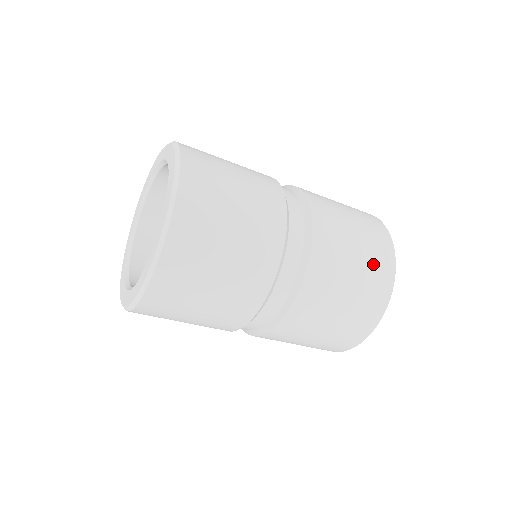
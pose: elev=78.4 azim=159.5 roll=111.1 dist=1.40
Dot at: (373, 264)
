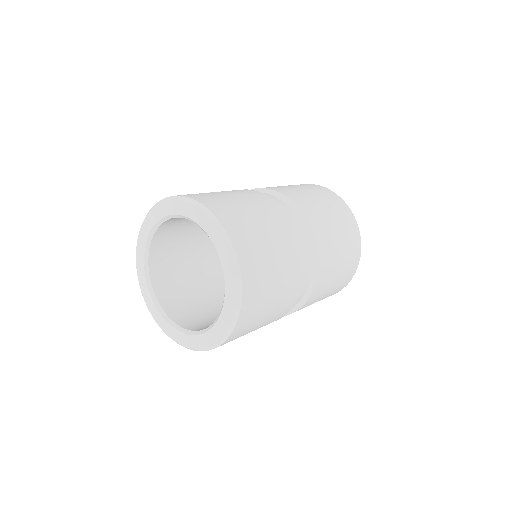
Dot at: (331, 201)
